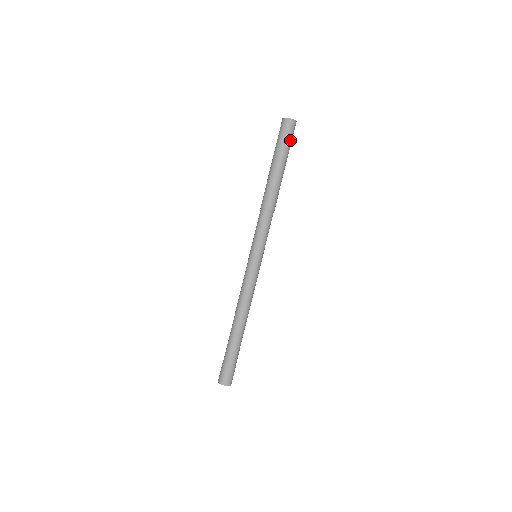
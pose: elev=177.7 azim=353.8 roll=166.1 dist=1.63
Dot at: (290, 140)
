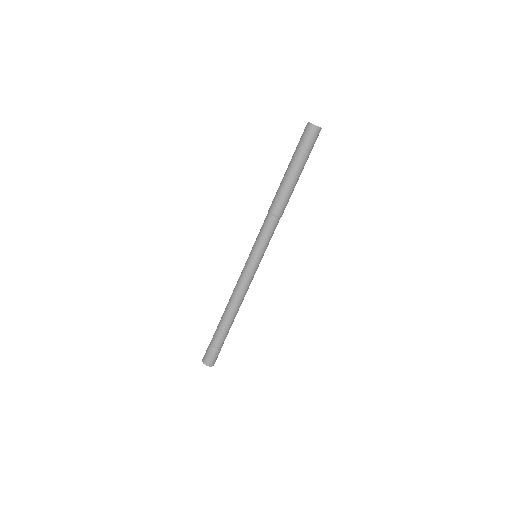
Dot at: (304, 145)
